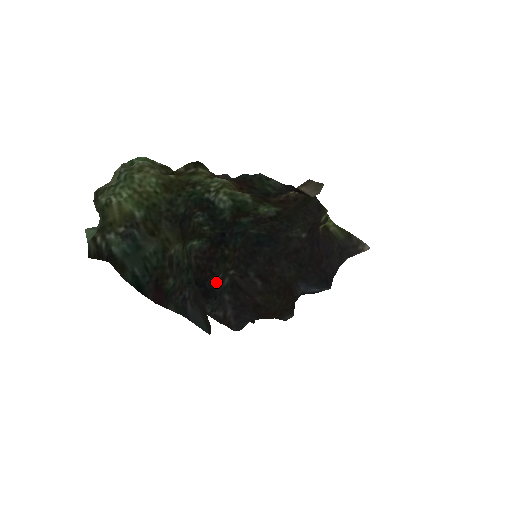
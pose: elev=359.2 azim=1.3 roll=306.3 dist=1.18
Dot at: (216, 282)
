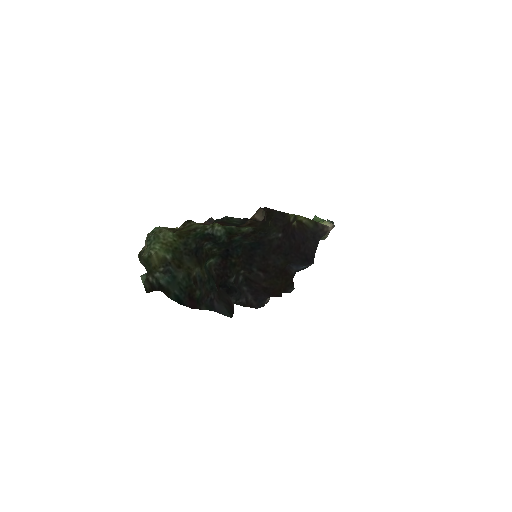
Dot at: (232, 282)
